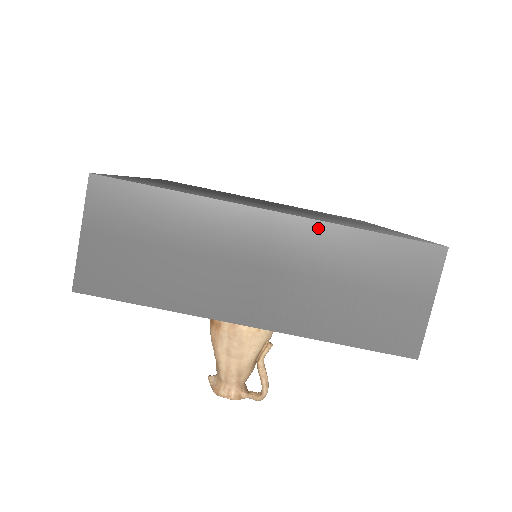
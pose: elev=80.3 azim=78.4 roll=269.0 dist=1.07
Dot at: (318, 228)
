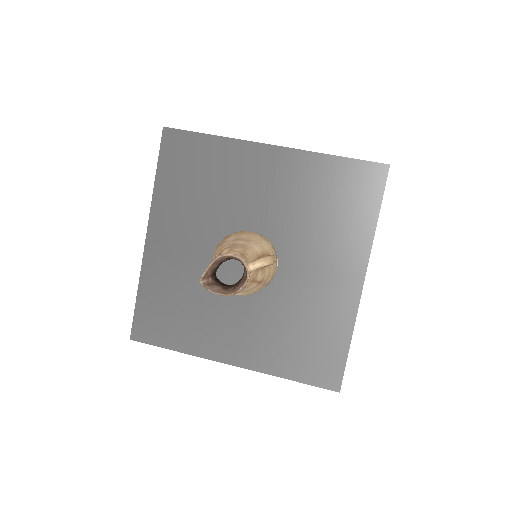
Dot at: occluded
